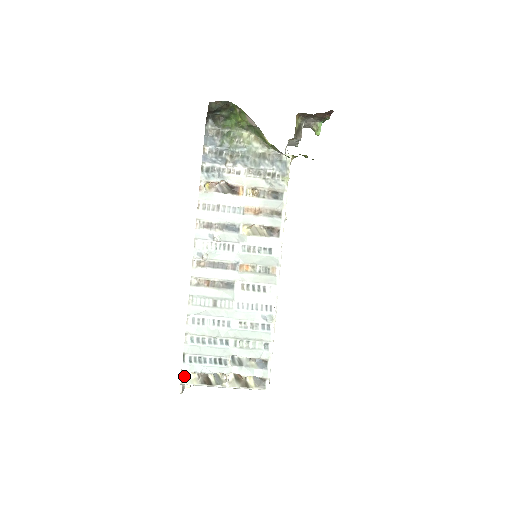
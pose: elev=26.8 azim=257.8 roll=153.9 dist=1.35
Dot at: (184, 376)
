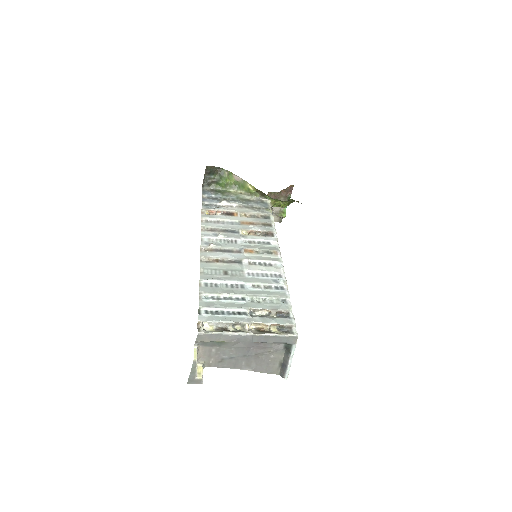
Dot at: (201, 326)
